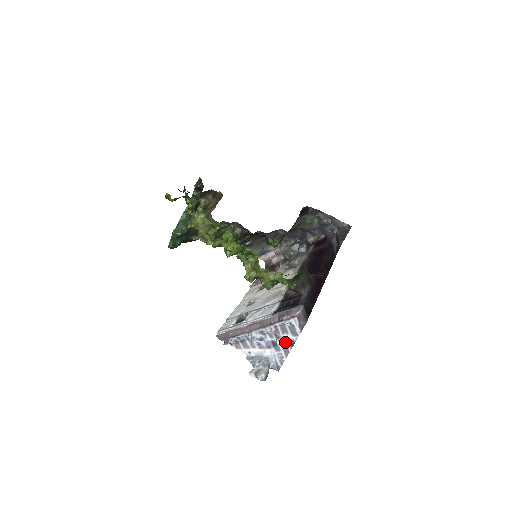
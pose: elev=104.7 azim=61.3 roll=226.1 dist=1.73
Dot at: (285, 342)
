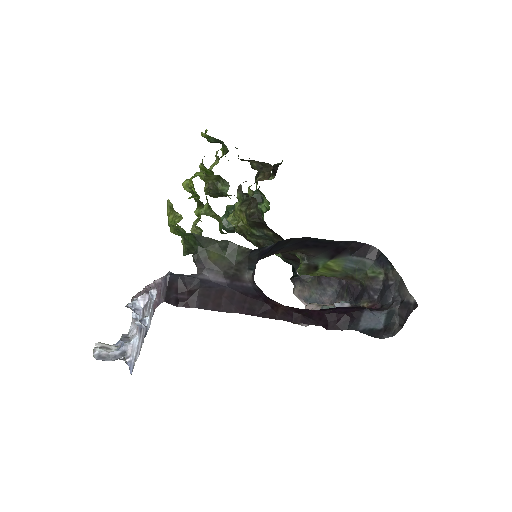
Dot at: (145, 328)
